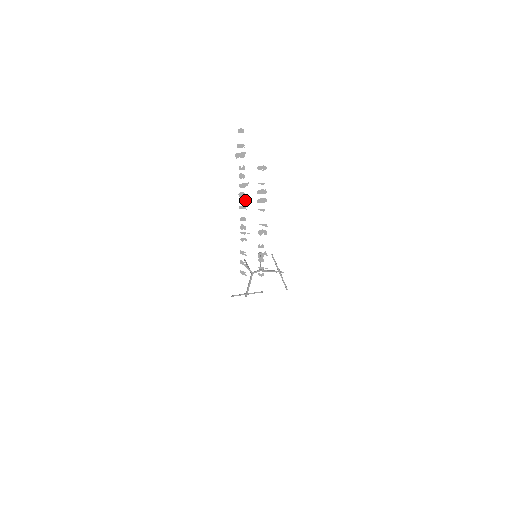
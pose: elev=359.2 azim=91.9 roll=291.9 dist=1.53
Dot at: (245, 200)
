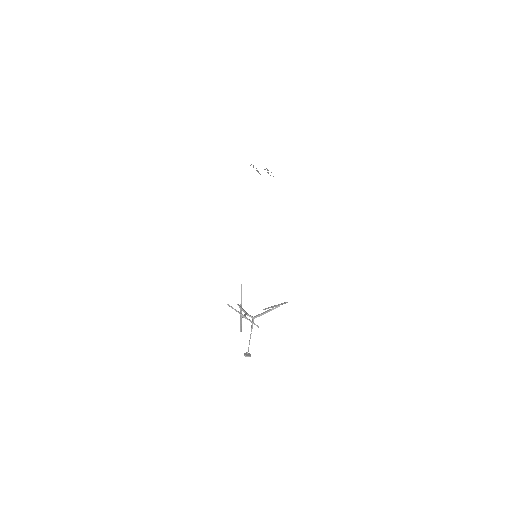
Dot at: occluded
